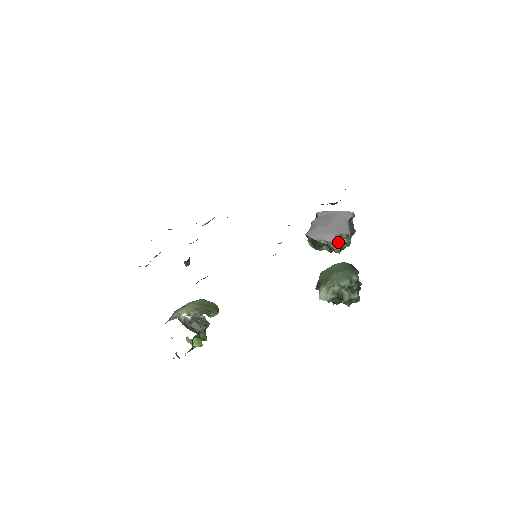
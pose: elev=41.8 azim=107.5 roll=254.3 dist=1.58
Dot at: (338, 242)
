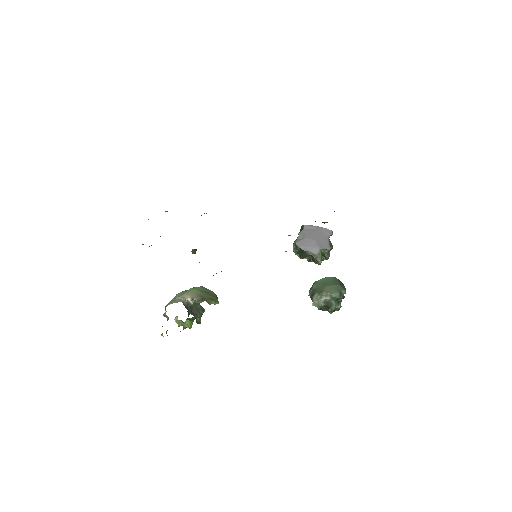
Dot at: occluded
